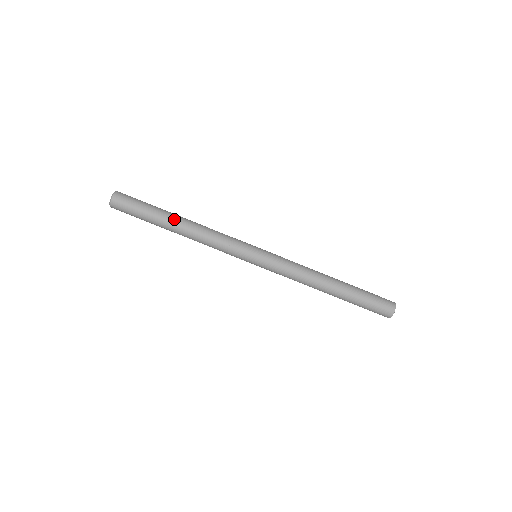
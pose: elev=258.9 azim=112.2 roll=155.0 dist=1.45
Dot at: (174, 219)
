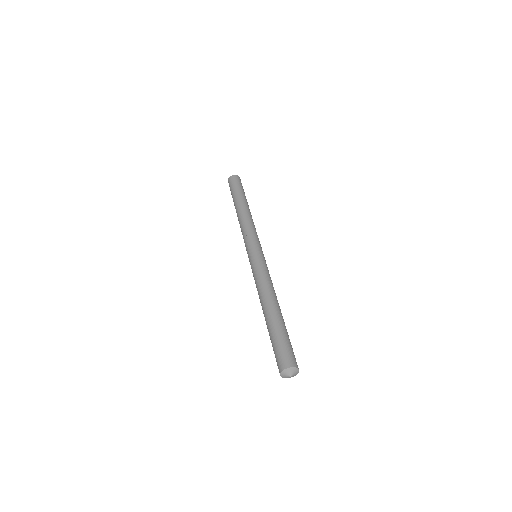
Dot at: (244, 203)
